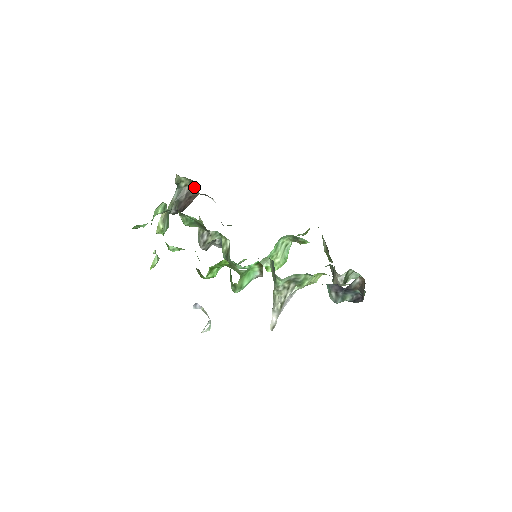
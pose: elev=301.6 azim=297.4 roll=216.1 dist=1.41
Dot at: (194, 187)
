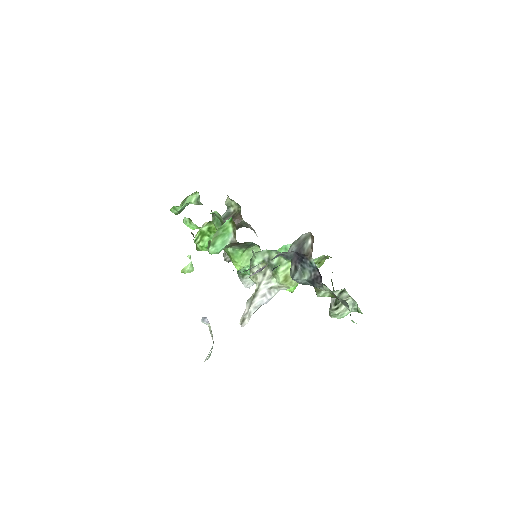
Dot at: (240, 213)
